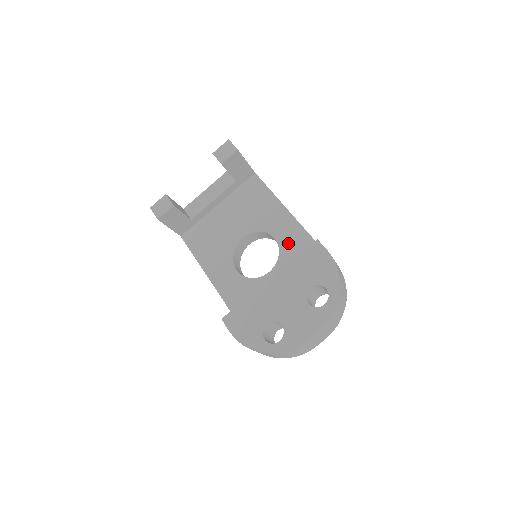
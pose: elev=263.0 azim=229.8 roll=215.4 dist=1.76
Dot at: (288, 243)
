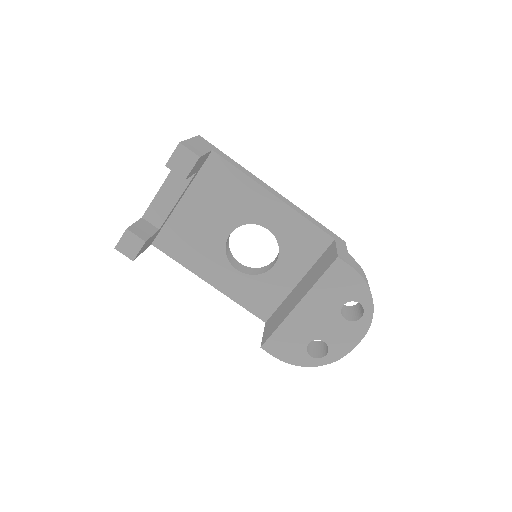
Dot at: (285, 232)
